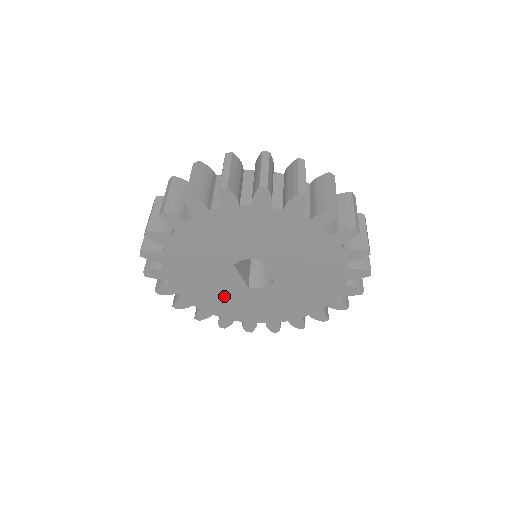
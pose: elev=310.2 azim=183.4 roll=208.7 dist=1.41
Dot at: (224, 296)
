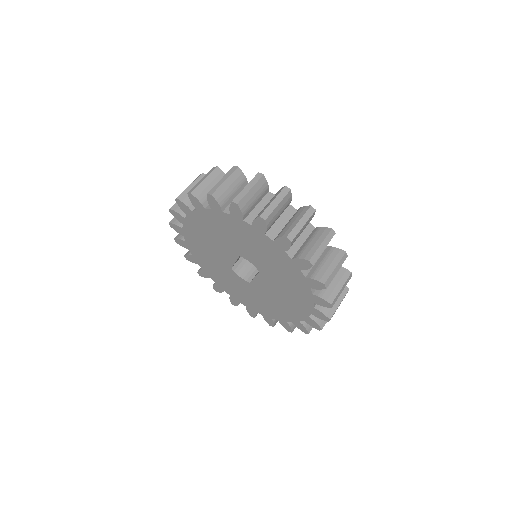
Dot at: (210, 254)
